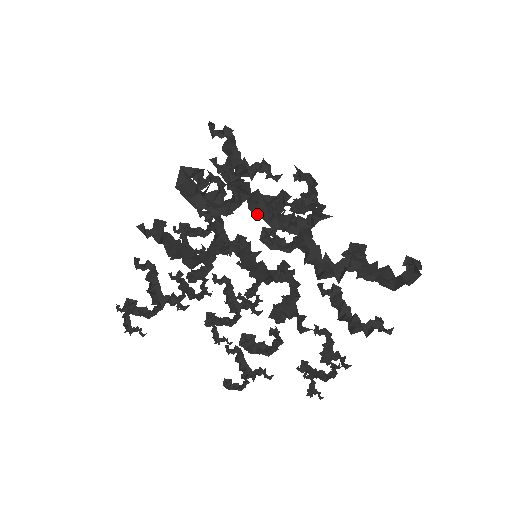
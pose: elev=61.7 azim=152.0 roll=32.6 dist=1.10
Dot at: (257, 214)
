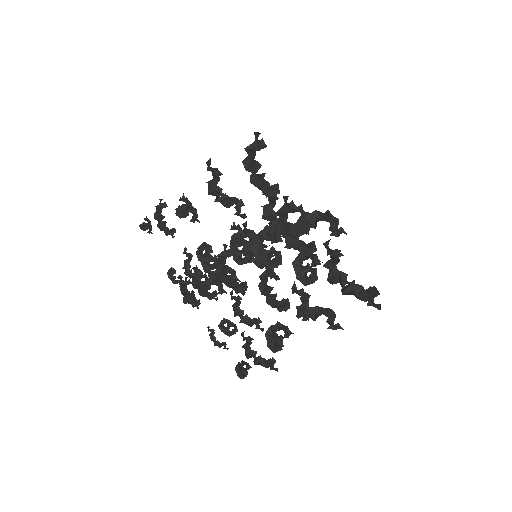
Dot at: (274, 225)
